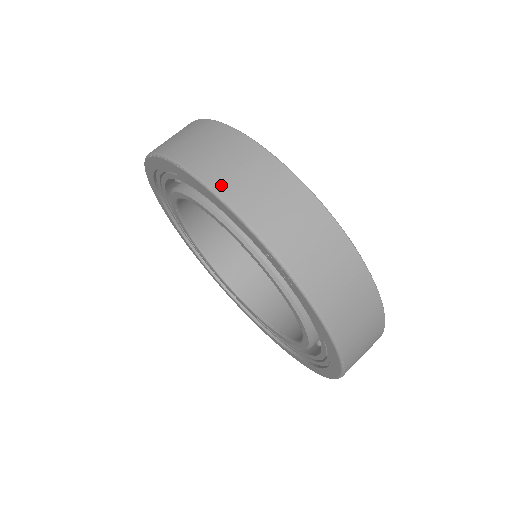
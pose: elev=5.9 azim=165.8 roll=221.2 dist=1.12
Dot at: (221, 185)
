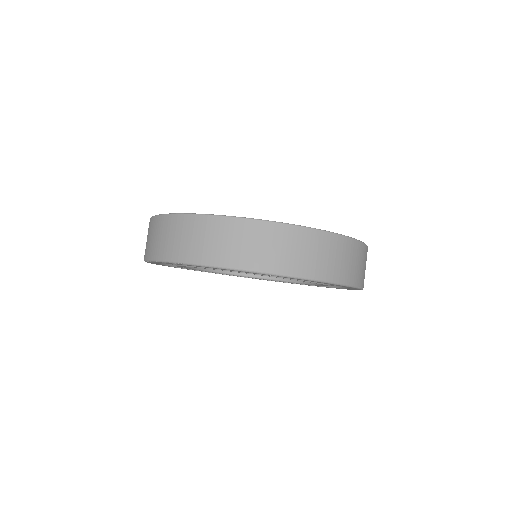
Dot at: (217, 260)
